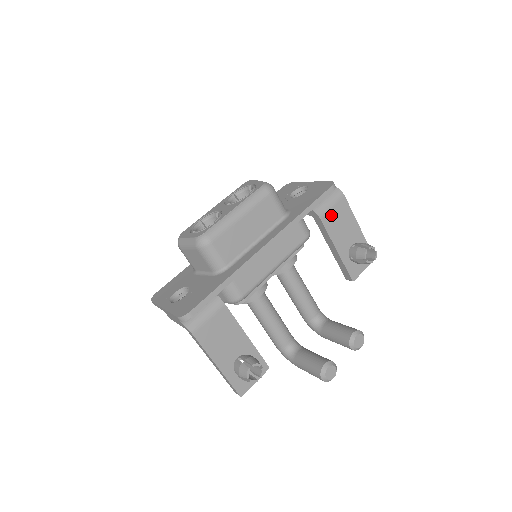
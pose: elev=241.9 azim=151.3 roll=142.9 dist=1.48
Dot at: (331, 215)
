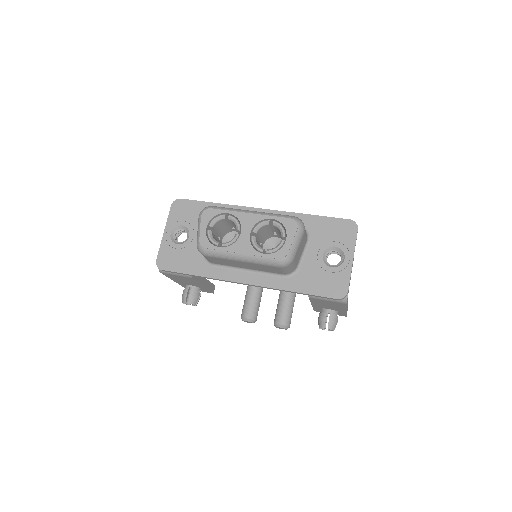
Dot at: (322, 301)
